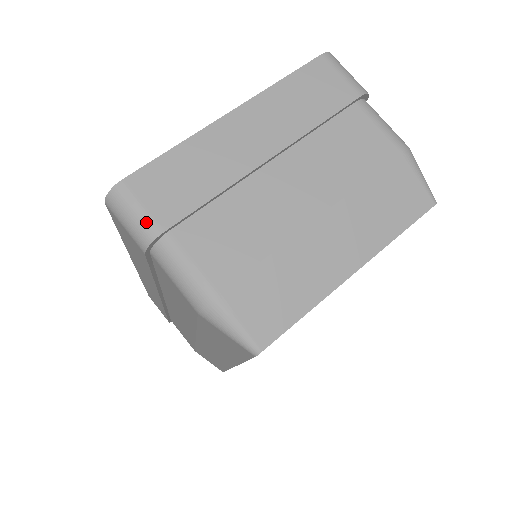
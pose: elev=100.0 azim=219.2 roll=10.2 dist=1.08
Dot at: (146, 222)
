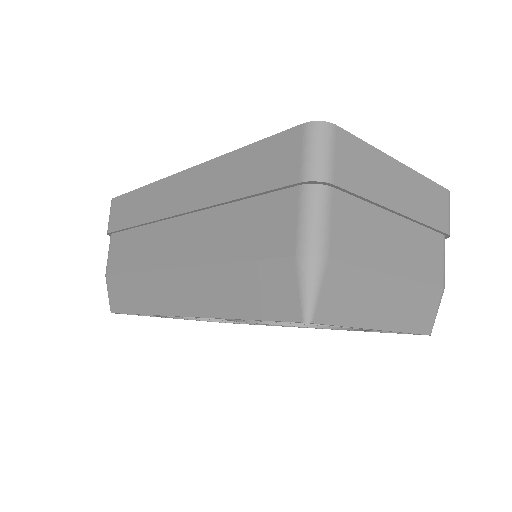
Dot at: (329, 166)
